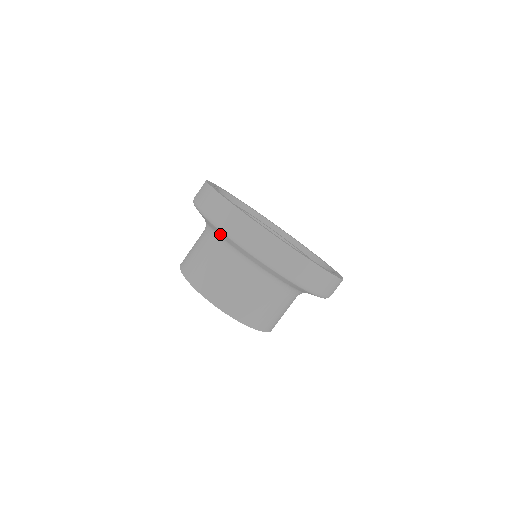
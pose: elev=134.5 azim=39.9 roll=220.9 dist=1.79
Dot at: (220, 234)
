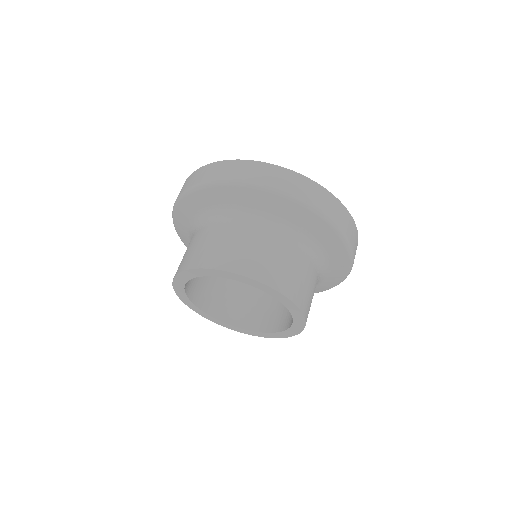
Dot at: (259, 202)
